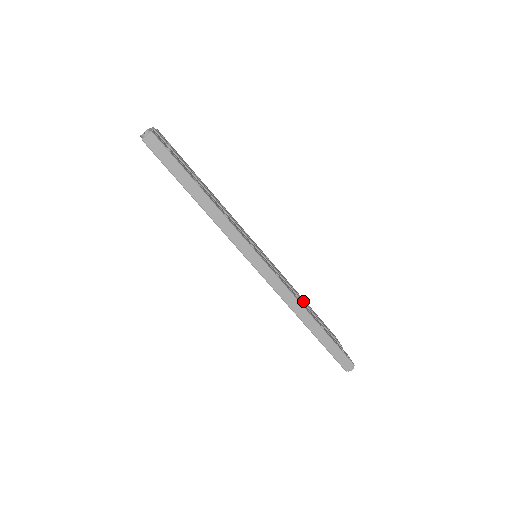
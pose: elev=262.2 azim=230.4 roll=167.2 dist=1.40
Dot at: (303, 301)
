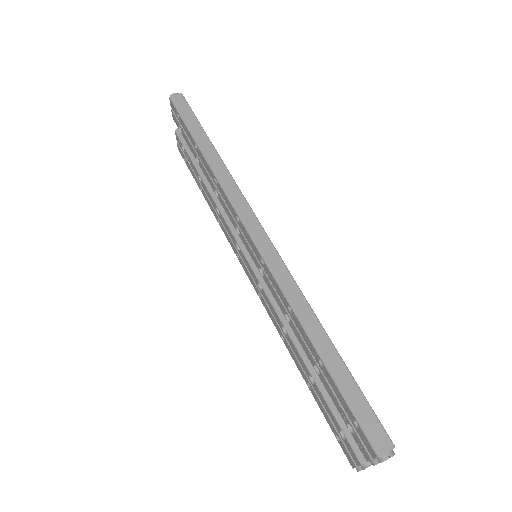
Dot at: occluded
